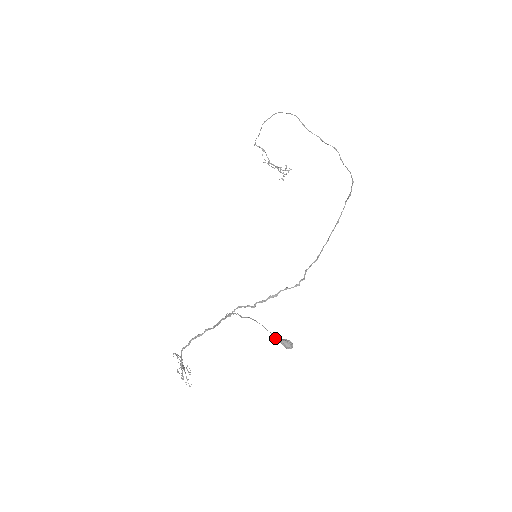
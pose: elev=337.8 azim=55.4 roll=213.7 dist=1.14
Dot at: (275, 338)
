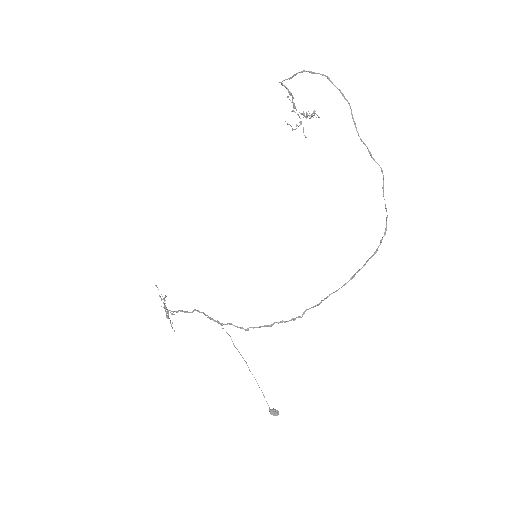
Dot at: occluded
